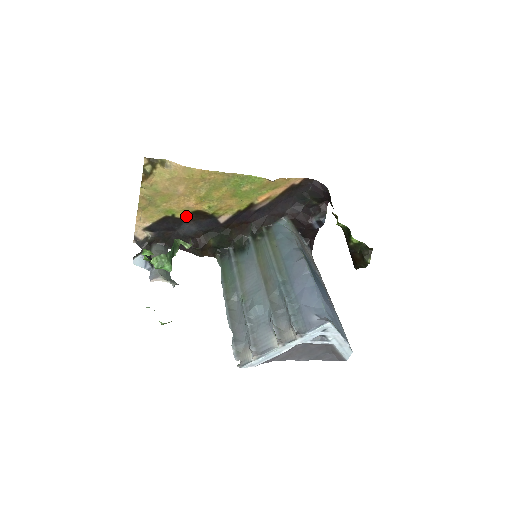
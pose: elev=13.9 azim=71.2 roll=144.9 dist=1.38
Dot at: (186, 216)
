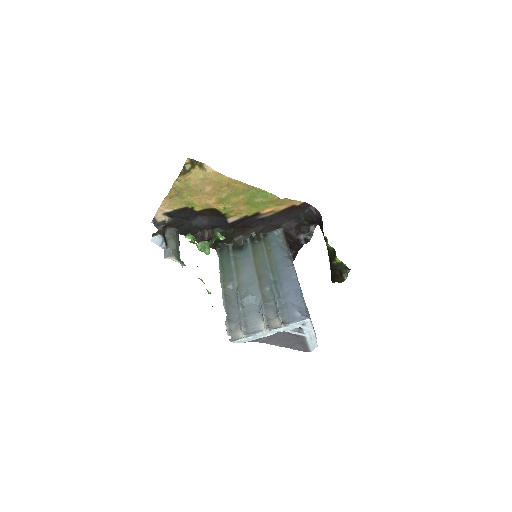
Dot at: (203, 211)
